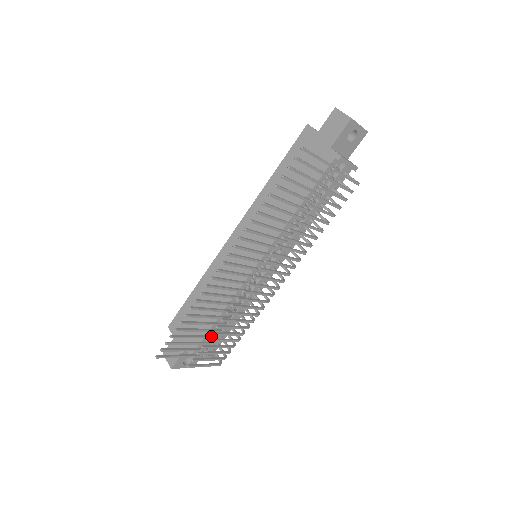
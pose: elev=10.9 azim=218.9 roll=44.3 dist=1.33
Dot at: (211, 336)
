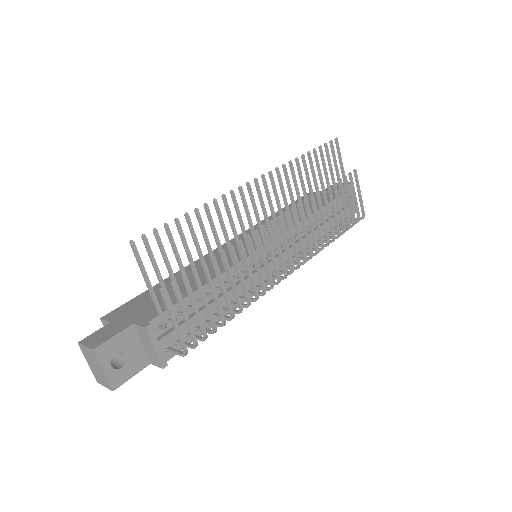
Dot at: occluded
